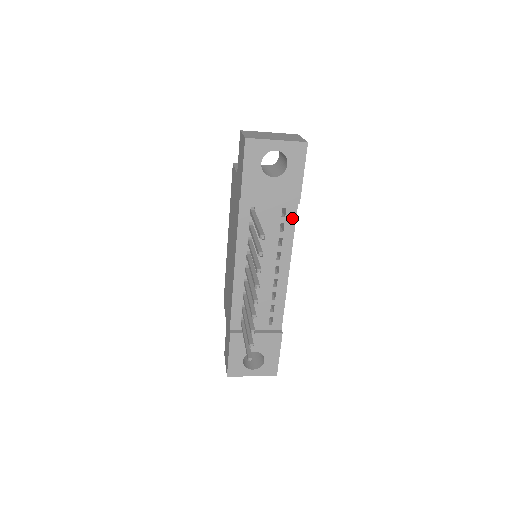
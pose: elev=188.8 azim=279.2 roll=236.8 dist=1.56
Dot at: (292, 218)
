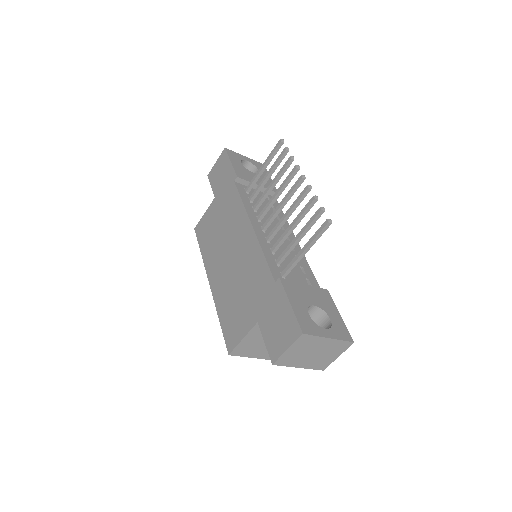
Dot at: (277, 205)
